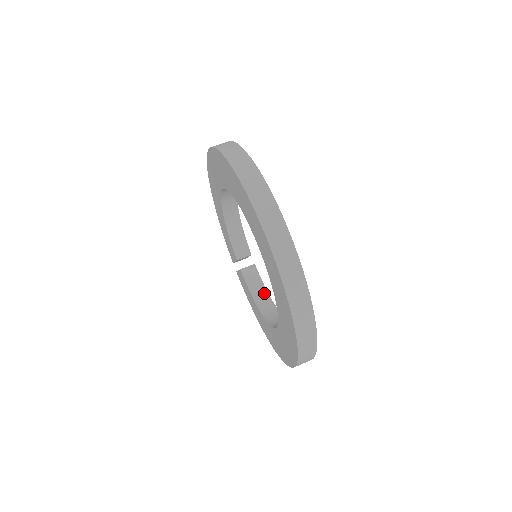
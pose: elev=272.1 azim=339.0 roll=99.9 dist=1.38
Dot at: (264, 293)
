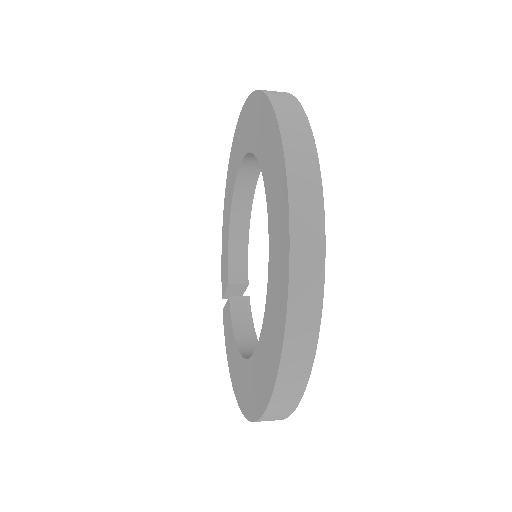
Dot at: (250, 332)
